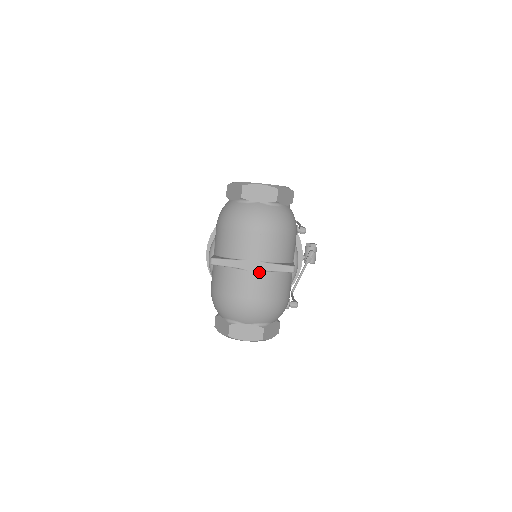
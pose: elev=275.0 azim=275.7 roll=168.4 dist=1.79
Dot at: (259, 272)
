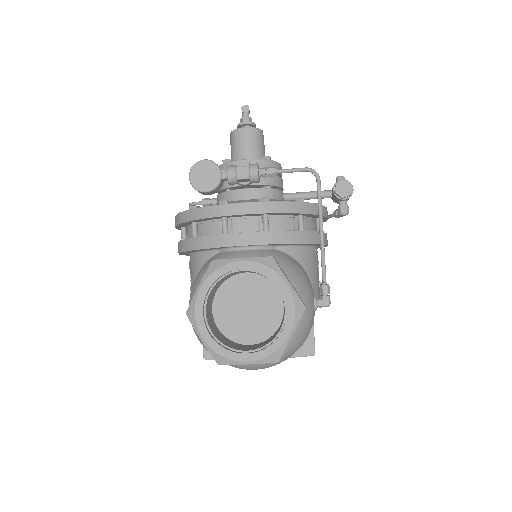
Dot at: occluded
